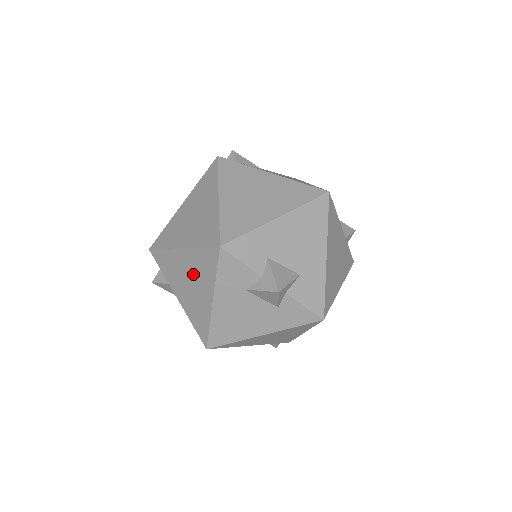
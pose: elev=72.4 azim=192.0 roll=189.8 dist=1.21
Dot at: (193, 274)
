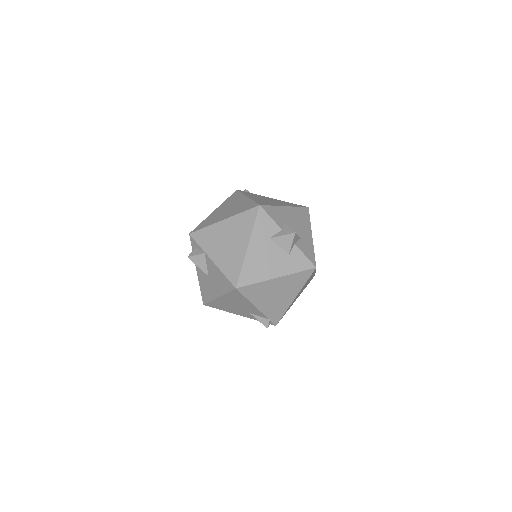
Dot at: (232, 234)
